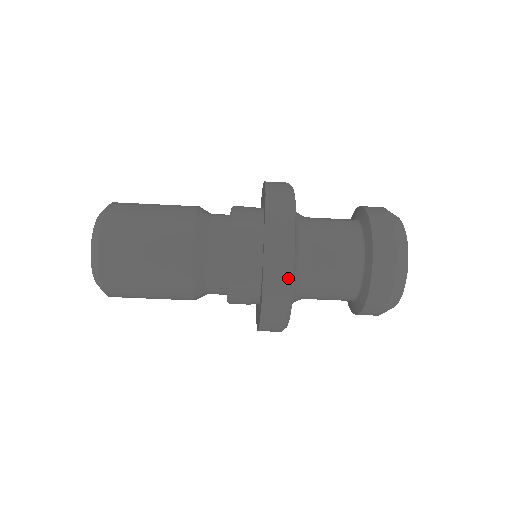
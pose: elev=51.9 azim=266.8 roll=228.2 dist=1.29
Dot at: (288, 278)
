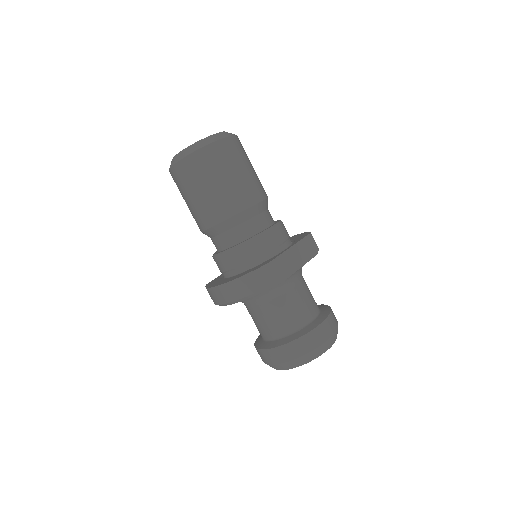
Dot at: (286, 274)
